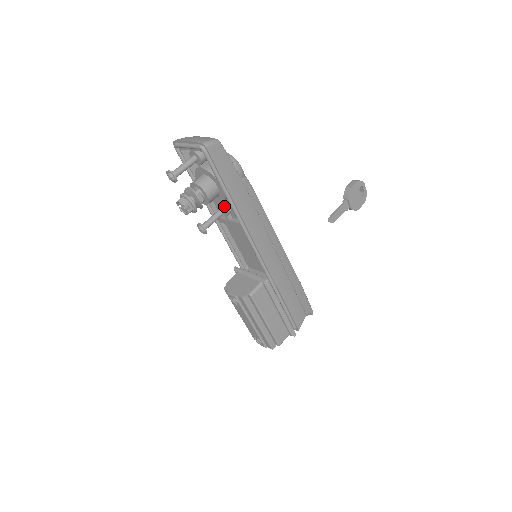
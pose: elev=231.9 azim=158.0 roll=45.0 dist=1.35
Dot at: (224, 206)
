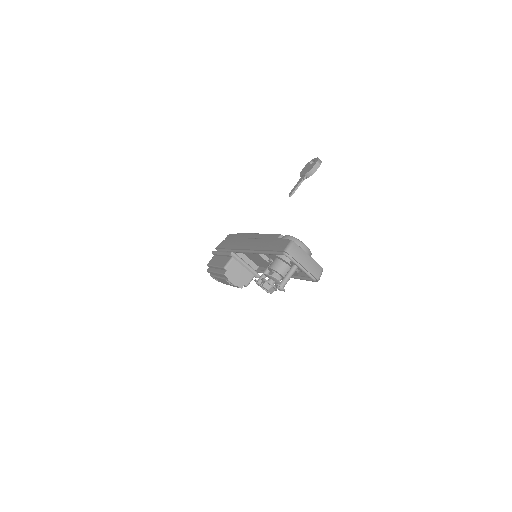
Dot at: occluded
